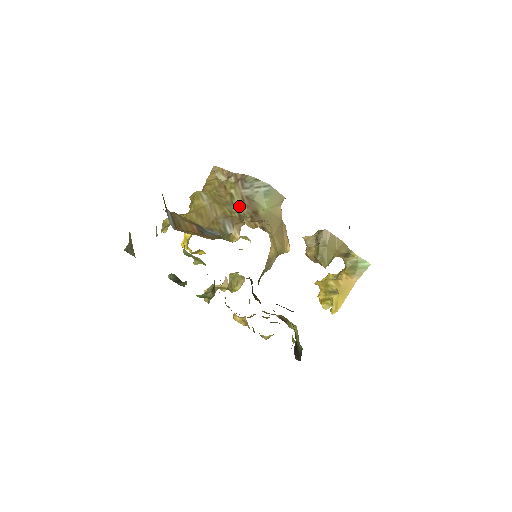
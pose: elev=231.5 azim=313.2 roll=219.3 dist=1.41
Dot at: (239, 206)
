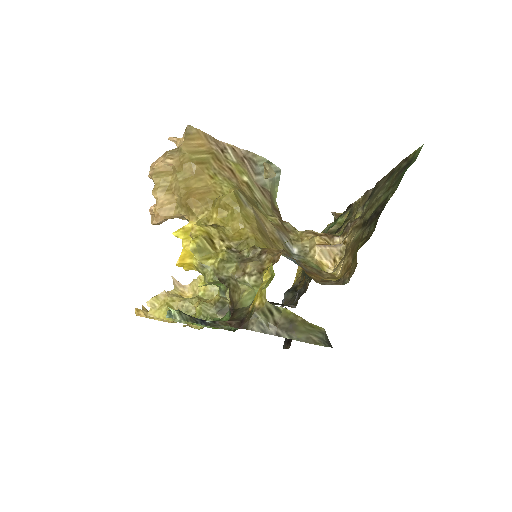
Dot at: (265, 204)
